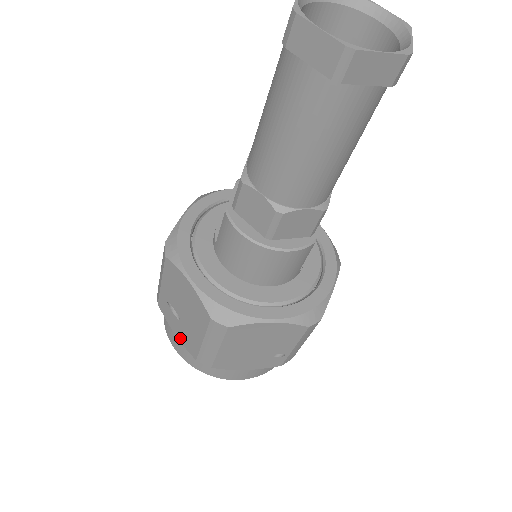
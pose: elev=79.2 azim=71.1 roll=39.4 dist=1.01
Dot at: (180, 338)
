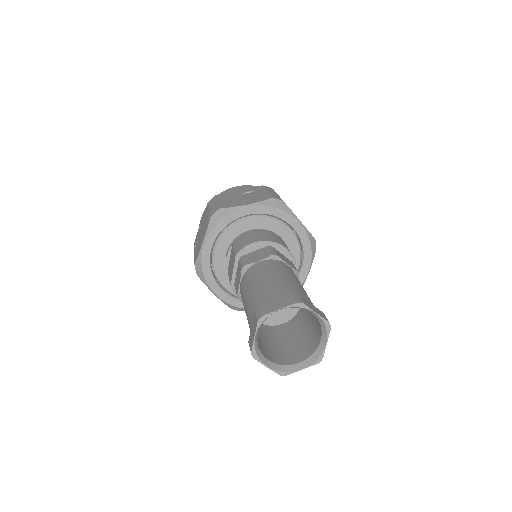
Dot at: occluded
